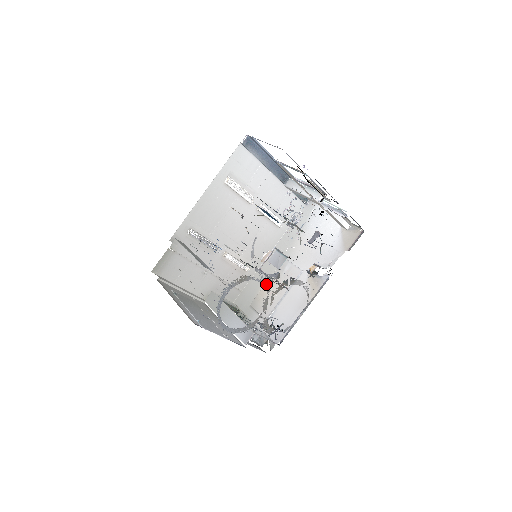
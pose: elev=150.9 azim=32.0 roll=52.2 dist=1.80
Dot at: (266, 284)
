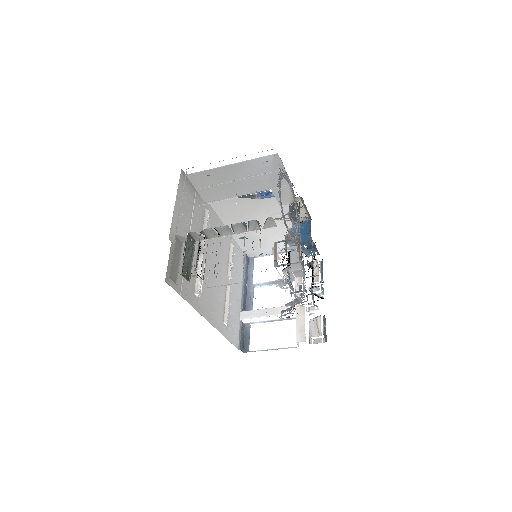
Dot at: (297, 231)
